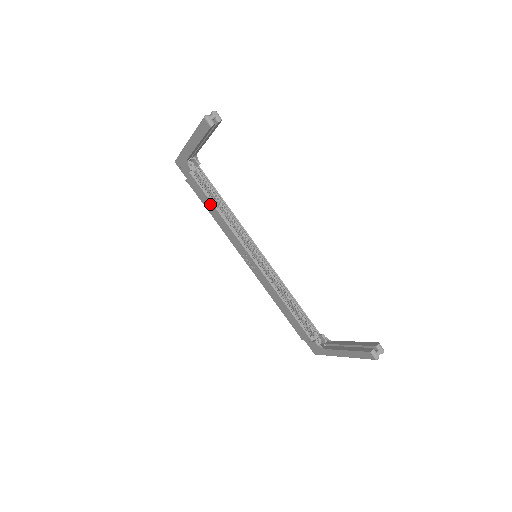
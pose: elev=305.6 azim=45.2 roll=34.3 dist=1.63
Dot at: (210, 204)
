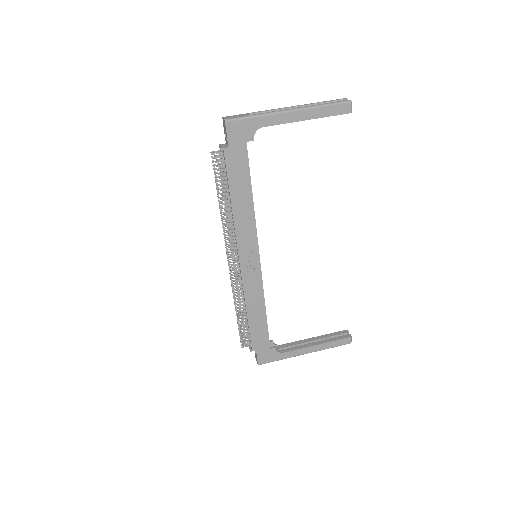
Dot at: (246, 187)
